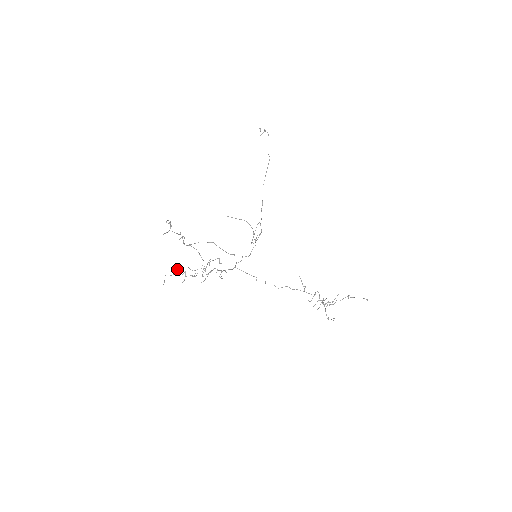
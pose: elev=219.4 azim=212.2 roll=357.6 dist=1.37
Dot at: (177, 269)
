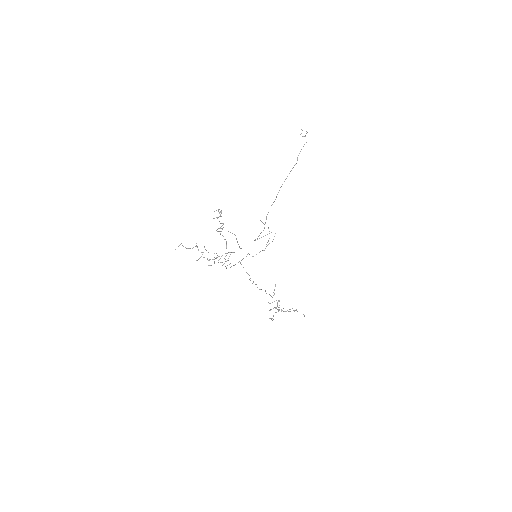
Dot at: occluded
